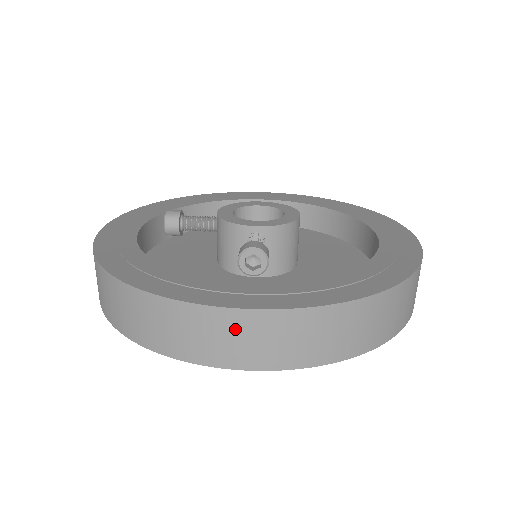
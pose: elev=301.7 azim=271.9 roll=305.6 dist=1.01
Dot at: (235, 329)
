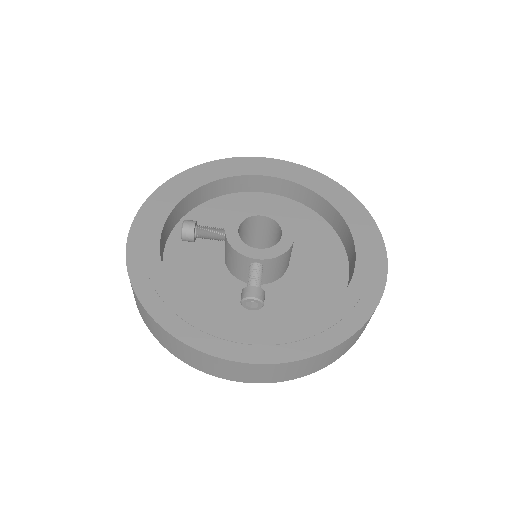
Dot at: (236, 369)
